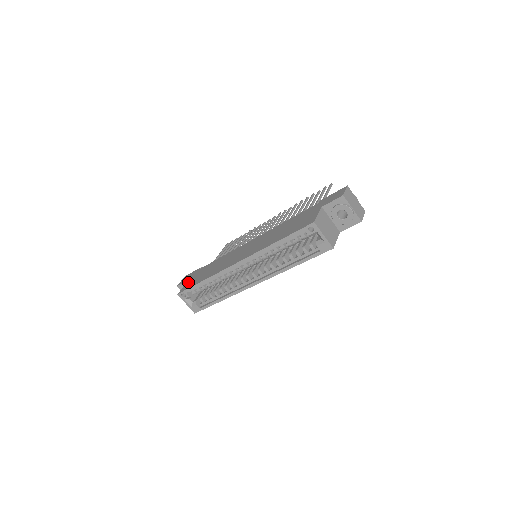
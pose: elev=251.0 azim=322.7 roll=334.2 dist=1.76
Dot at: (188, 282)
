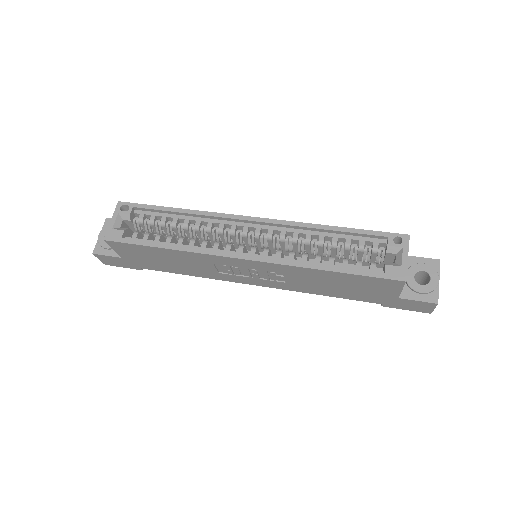
Dot at: occluded
